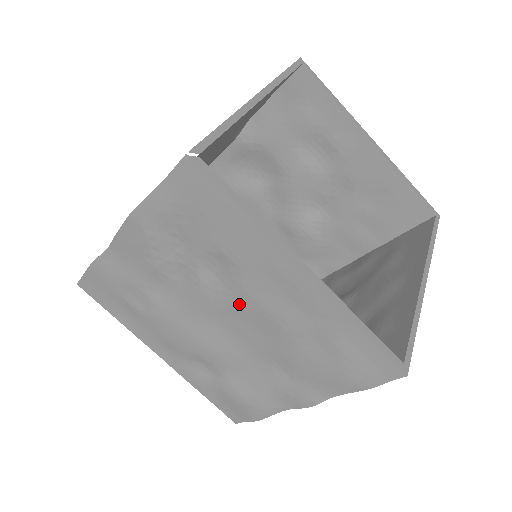
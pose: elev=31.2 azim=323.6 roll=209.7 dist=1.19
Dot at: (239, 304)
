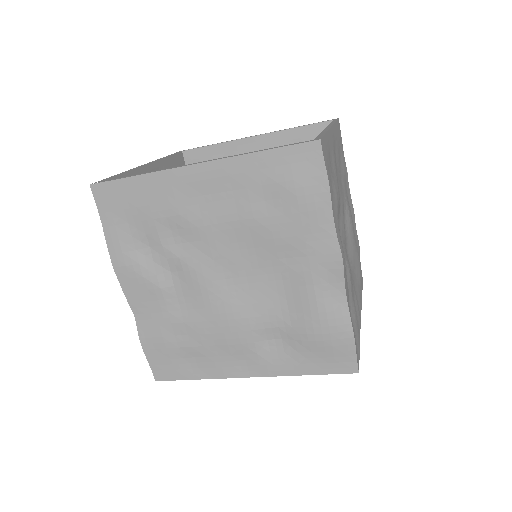
Dot at: (212, 243)
